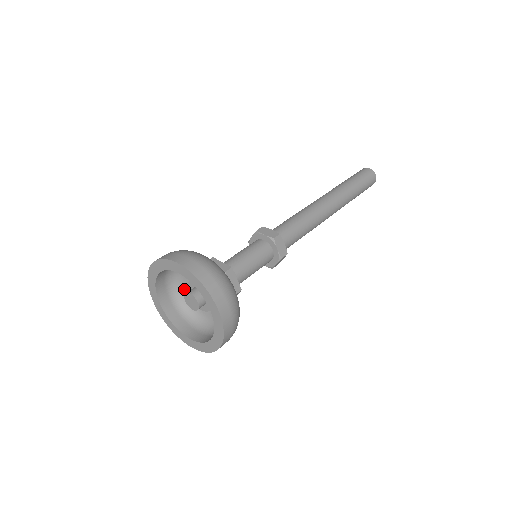
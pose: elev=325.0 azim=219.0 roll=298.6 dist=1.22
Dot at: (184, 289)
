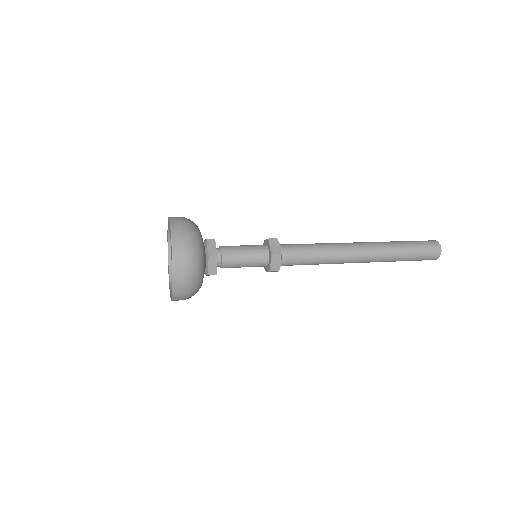
Dot at: occluded
